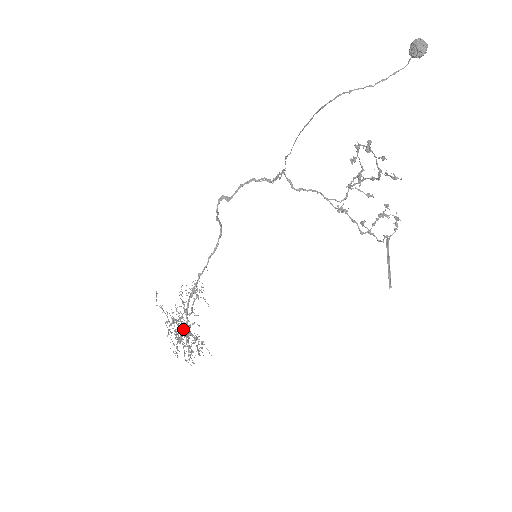
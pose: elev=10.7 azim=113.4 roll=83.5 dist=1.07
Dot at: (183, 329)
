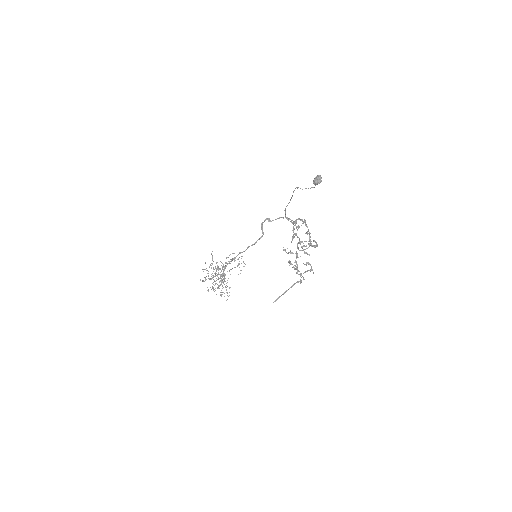
Dot at: occluded
